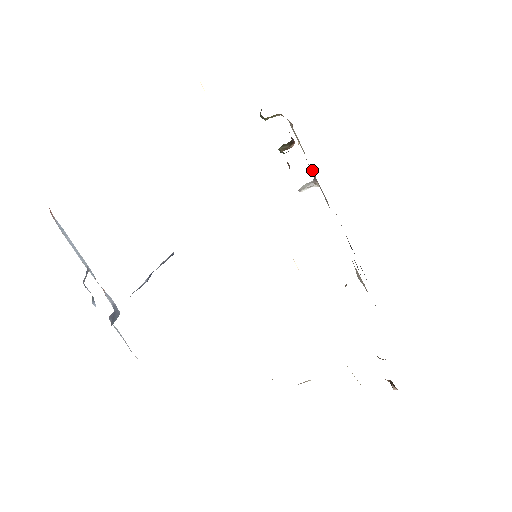
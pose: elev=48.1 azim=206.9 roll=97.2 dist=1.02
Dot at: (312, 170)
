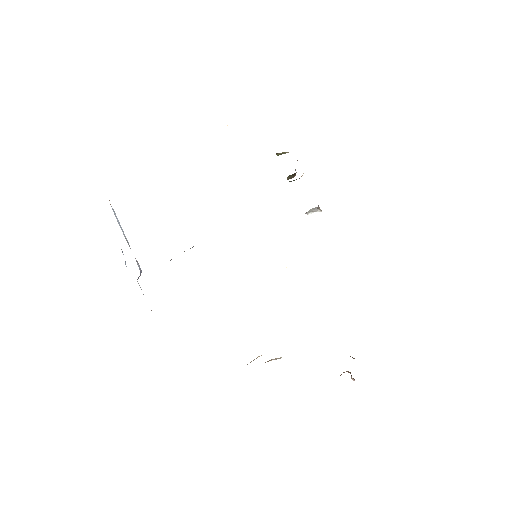
Dot at: occluded
